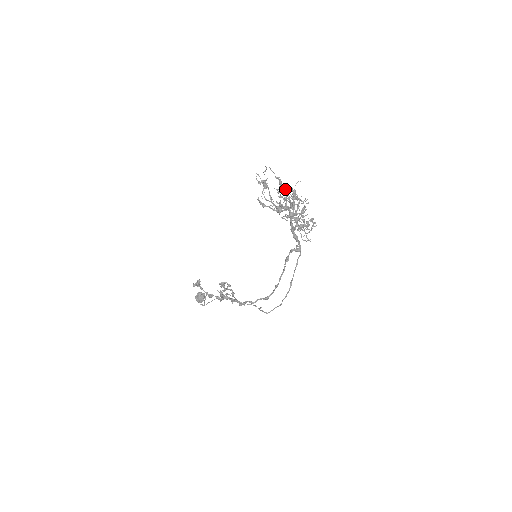
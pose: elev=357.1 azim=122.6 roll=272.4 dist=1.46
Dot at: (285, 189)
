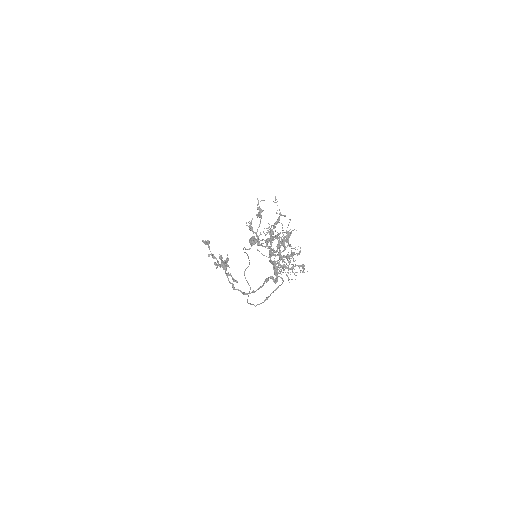
Dot at: occluded
